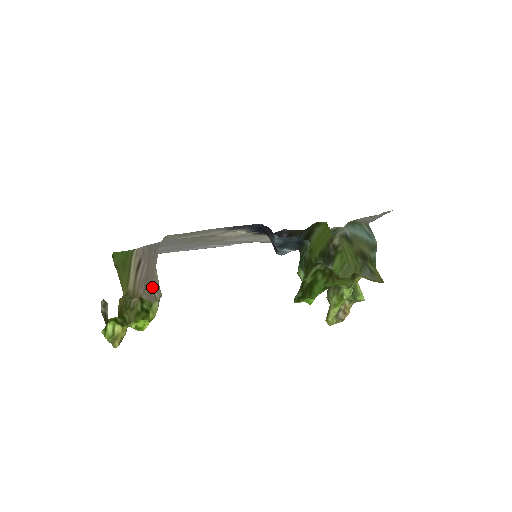
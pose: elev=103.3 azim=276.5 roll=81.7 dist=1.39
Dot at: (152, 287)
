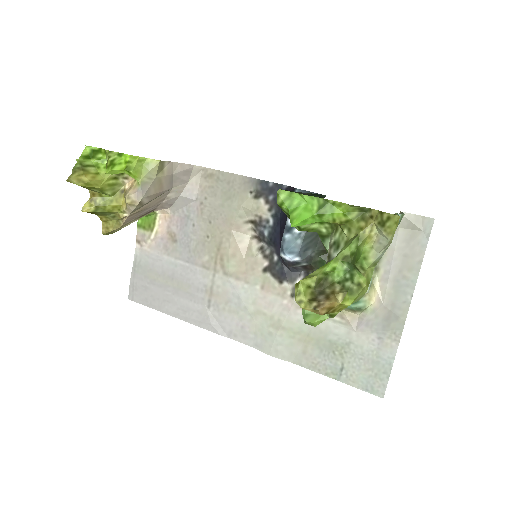
Dot at: (145, 204)
